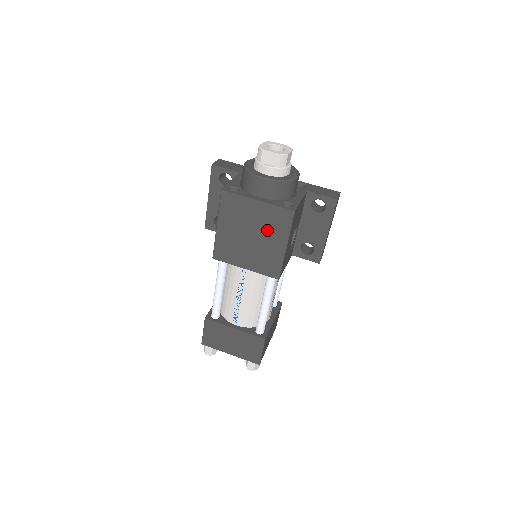
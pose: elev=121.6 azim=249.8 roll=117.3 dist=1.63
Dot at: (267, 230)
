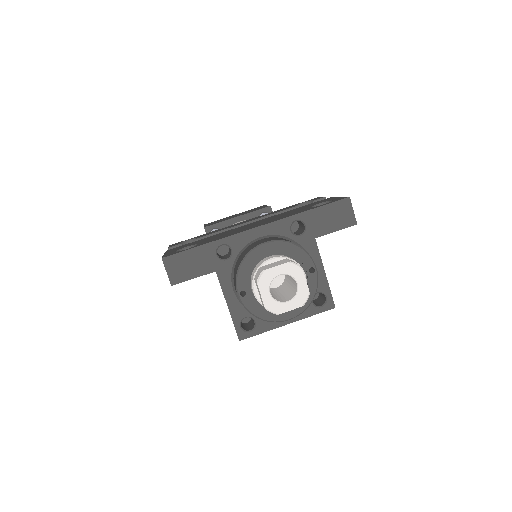
Dot at: occluded
